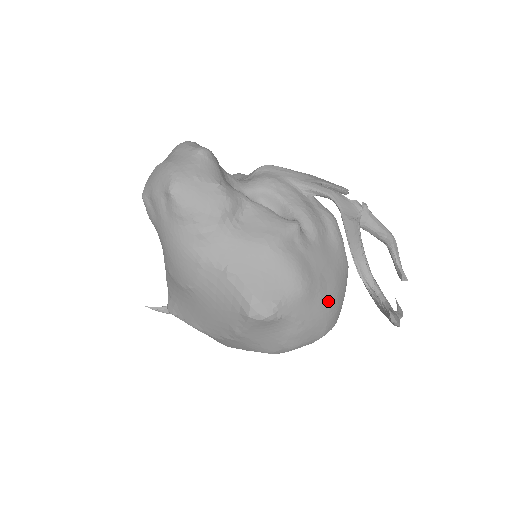
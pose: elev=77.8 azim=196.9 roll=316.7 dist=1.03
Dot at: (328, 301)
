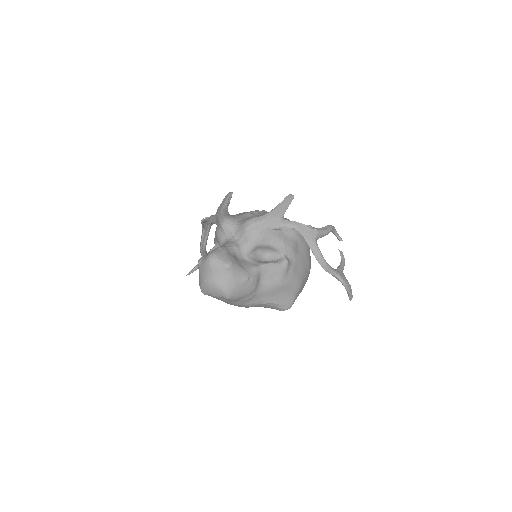
Dot at: (308, 272)
